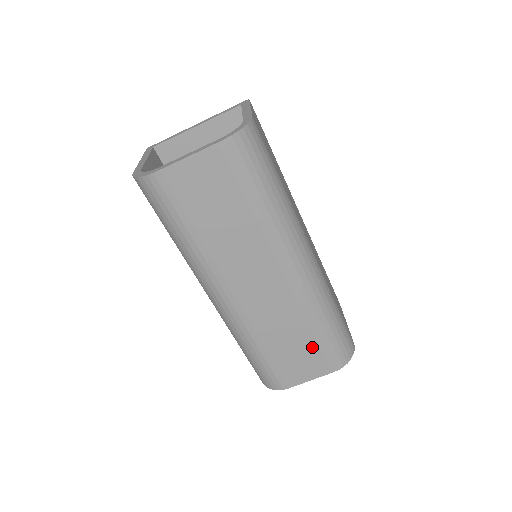
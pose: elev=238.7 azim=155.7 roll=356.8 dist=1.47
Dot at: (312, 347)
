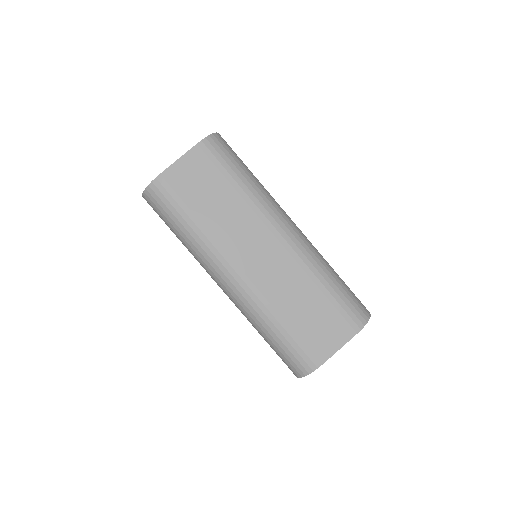
Dot at: (327, 308)
